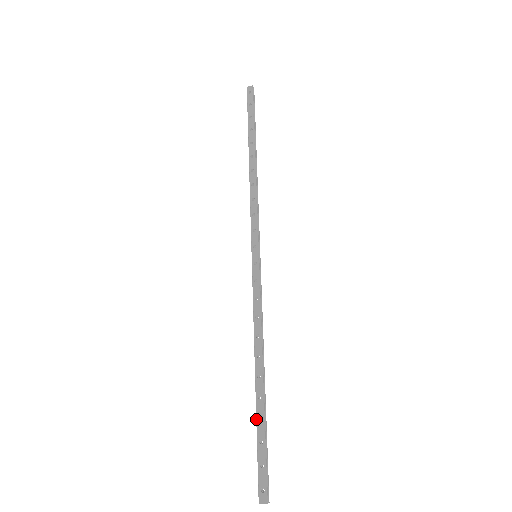
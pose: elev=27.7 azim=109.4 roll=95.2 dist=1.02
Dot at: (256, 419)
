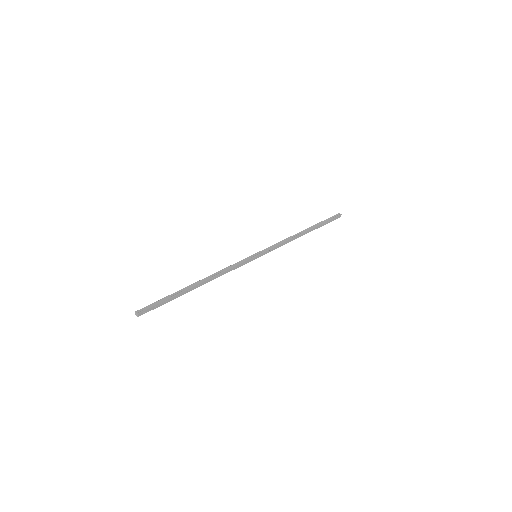
Dot at: occluded
